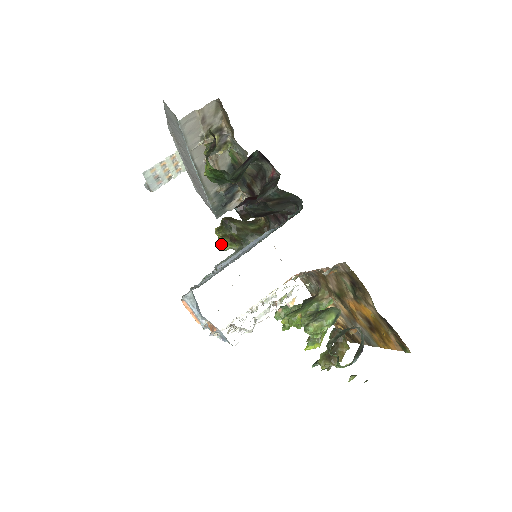
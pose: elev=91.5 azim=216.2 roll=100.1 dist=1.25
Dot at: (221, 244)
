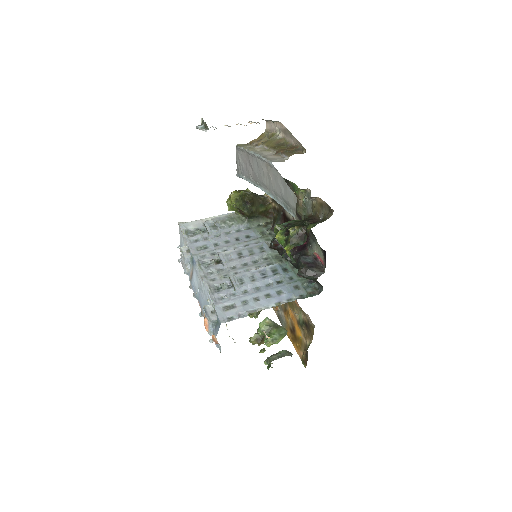
Dot at: (228, 204)
